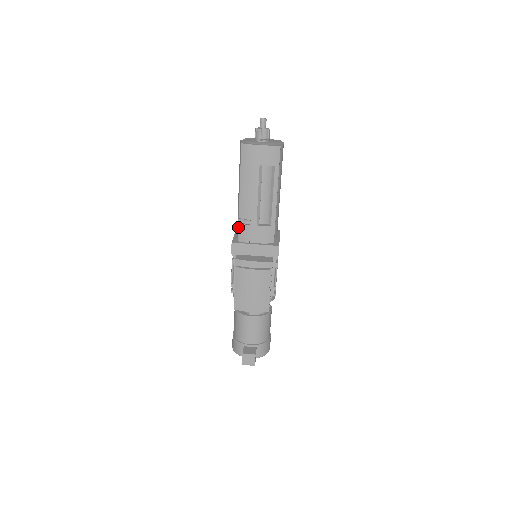
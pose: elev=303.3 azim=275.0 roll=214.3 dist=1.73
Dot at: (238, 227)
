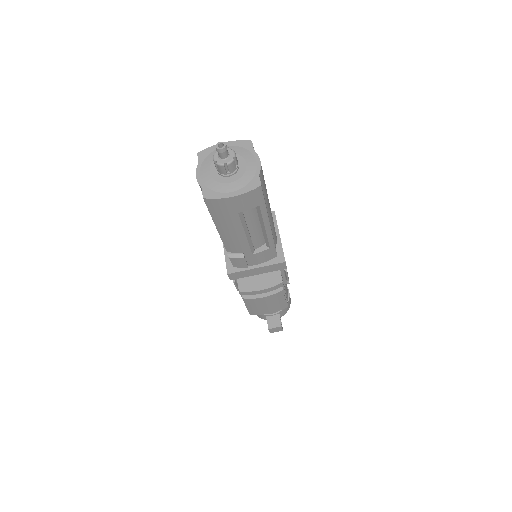
Dot at: occluded
